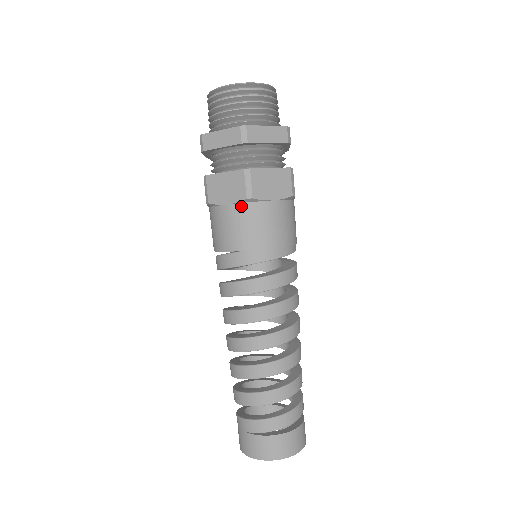
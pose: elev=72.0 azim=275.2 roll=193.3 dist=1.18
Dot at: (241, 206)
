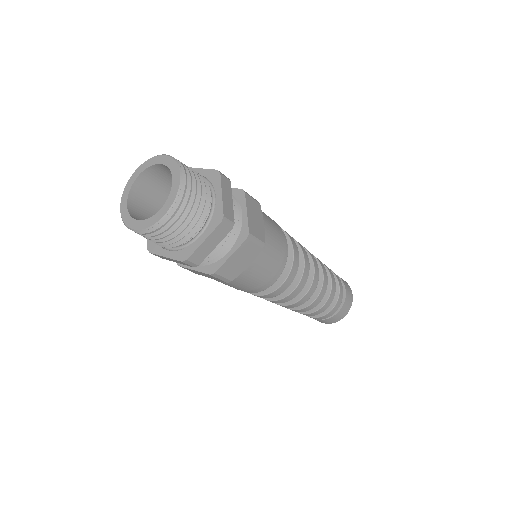
Dot at: occluded
